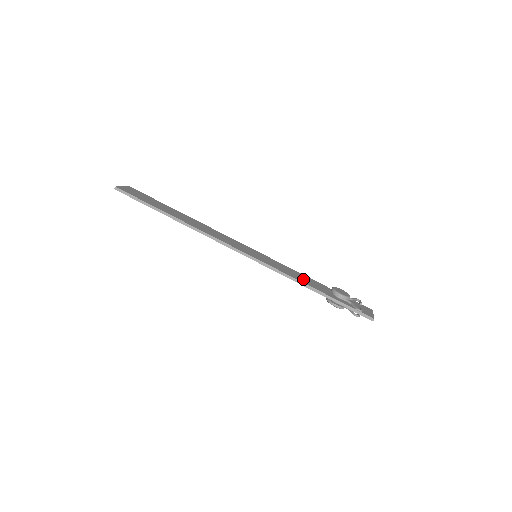
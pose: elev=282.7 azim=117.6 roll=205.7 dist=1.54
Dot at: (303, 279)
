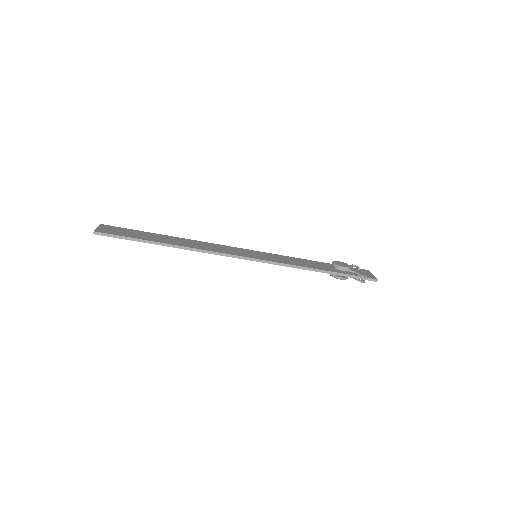
Dot at: (306, 264)
